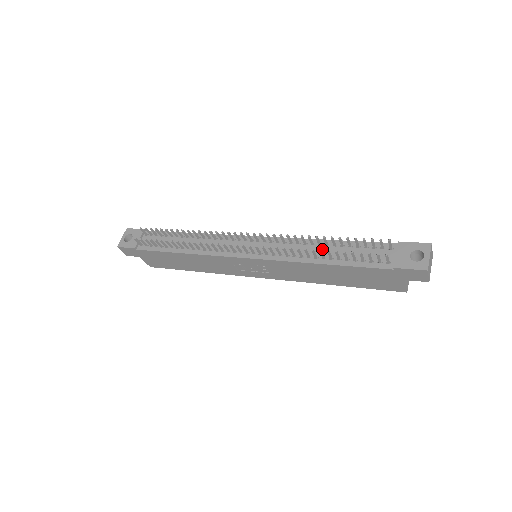
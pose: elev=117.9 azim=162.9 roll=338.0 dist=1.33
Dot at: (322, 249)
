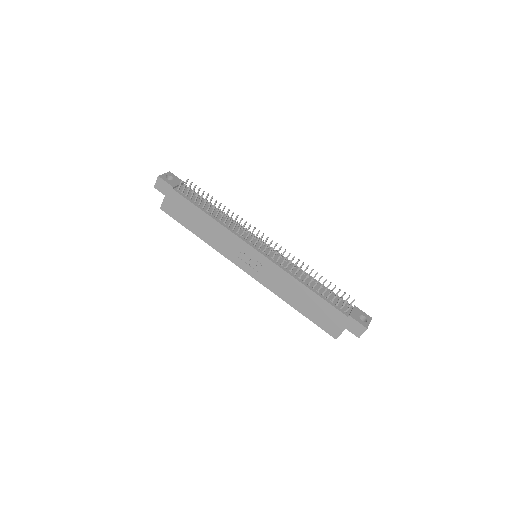
Dot at: (309, 279)
